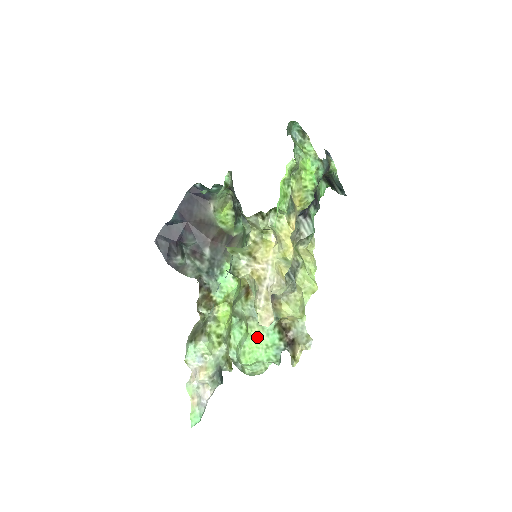
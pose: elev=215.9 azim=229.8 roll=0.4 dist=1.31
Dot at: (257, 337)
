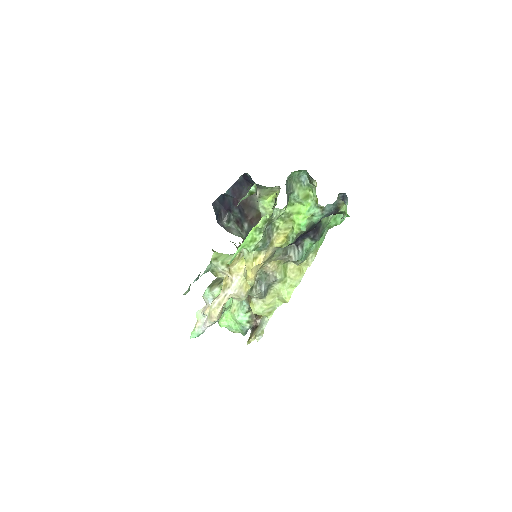
Dot at: (232, 313)
